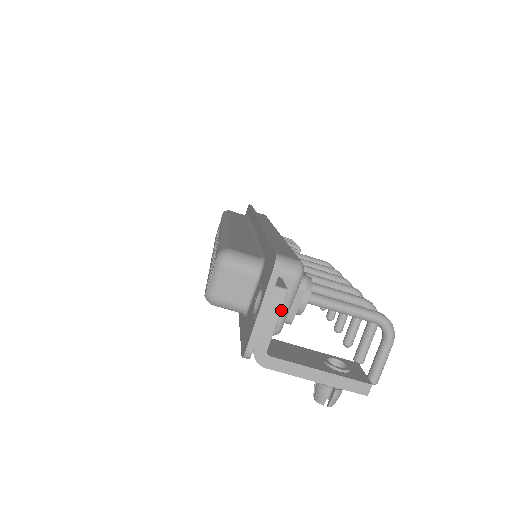
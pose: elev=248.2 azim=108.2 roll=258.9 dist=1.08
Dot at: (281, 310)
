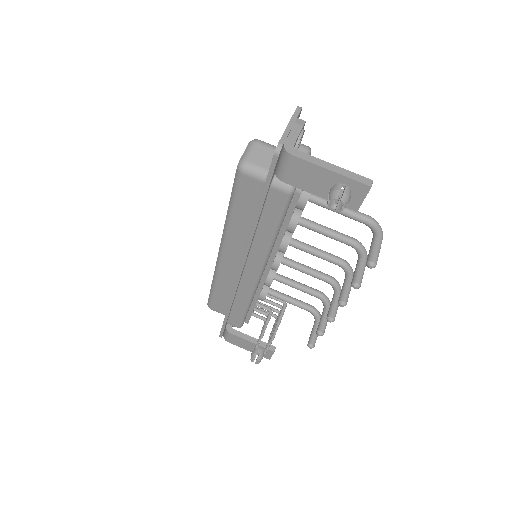
Dot at: (302, 130)
